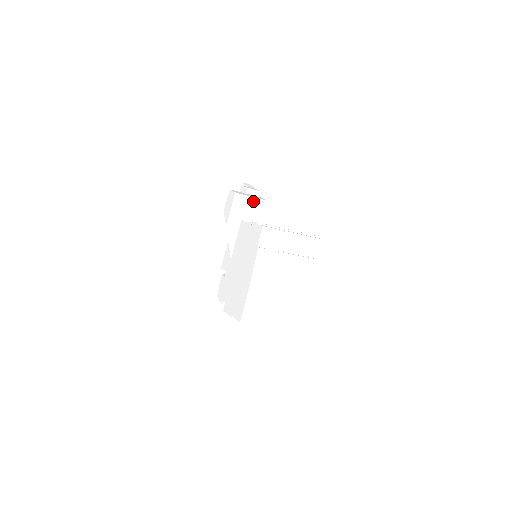
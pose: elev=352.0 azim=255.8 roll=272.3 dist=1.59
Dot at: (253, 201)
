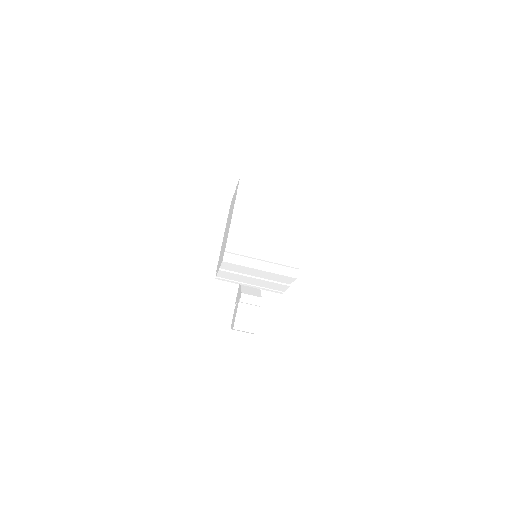
Dot at: occluded
